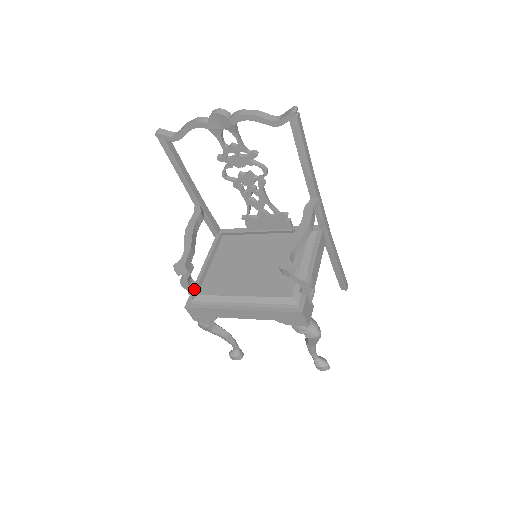
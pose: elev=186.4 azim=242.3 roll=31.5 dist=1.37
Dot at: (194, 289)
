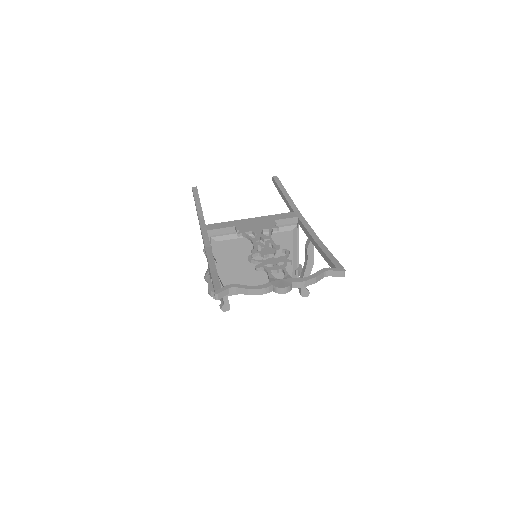
Dot at: occluded
